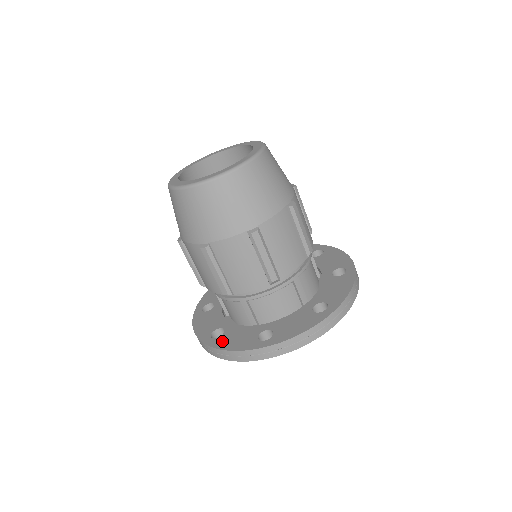
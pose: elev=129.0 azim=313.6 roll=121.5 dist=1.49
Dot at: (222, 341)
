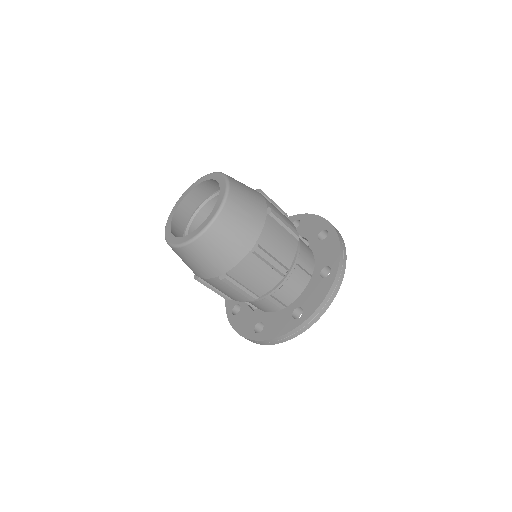
Dot at: (267, 332)
